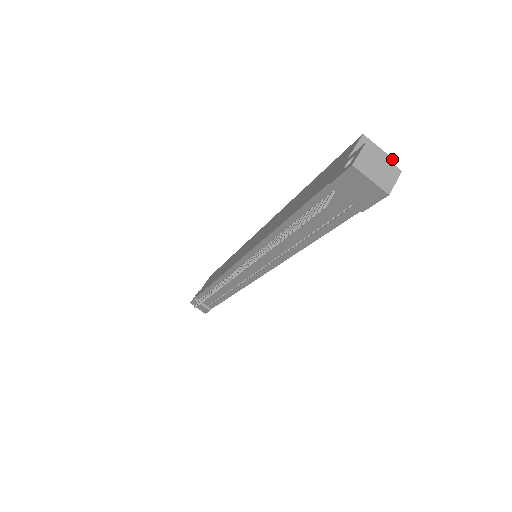
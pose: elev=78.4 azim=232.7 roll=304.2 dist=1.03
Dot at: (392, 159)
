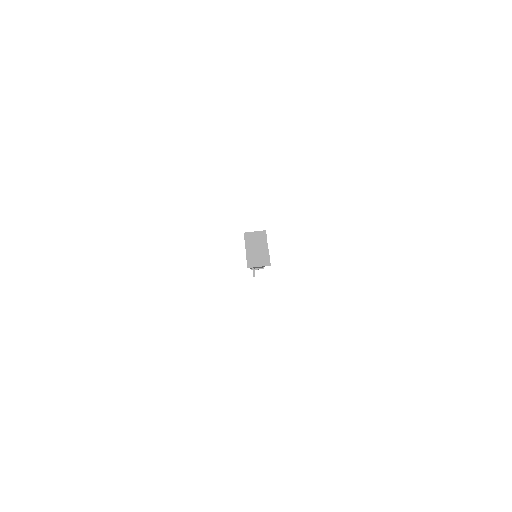
Dot at: (264, 231)
